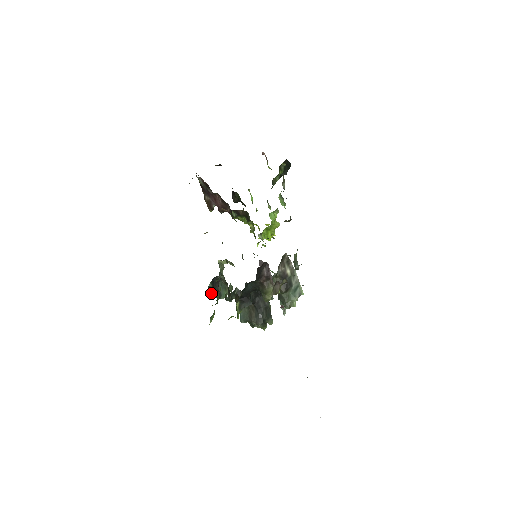
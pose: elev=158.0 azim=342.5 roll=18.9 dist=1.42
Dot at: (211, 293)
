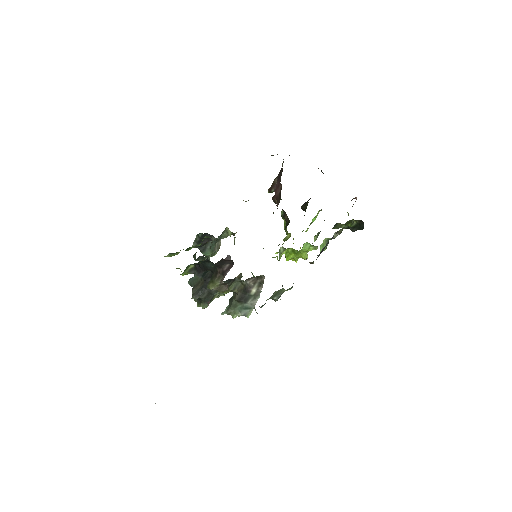
Dot at: (196, 241)
